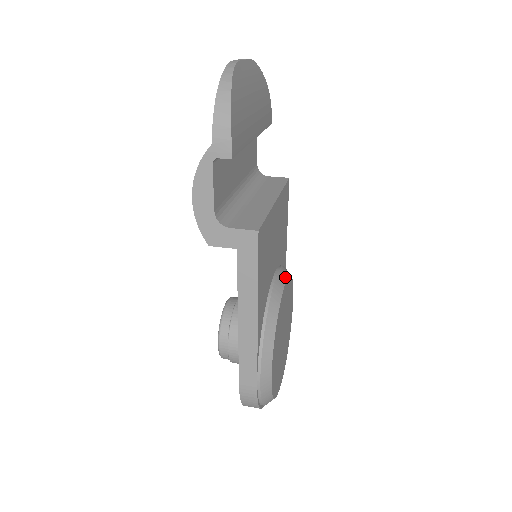
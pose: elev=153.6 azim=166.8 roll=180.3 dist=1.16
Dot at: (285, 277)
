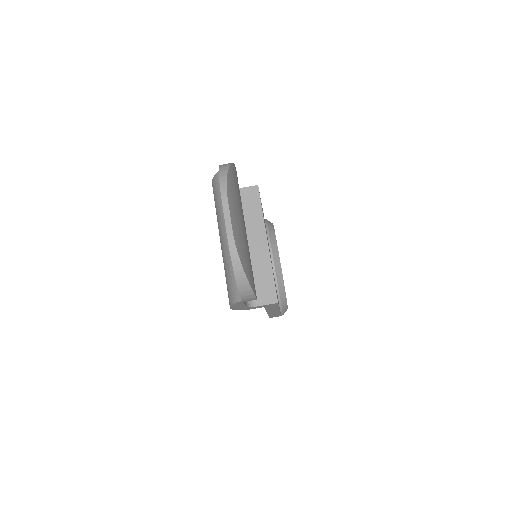
Dot at: (277, 251)
